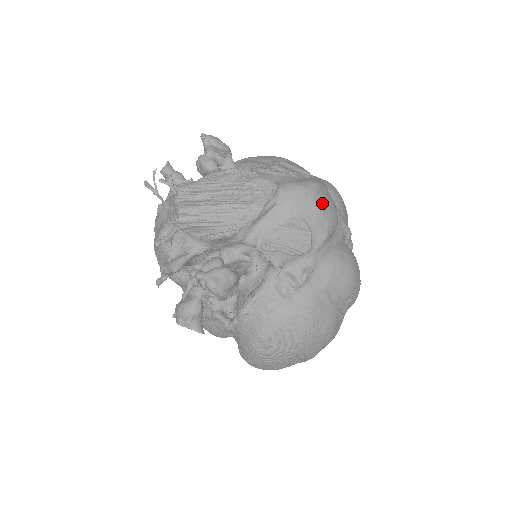
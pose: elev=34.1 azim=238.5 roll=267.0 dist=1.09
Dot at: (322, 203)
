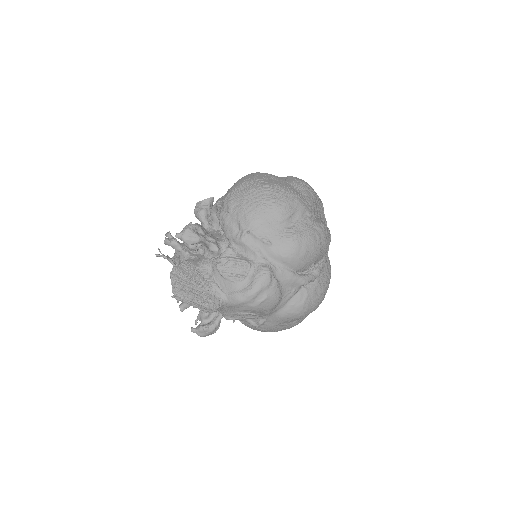
Dot at: (258, 305)
